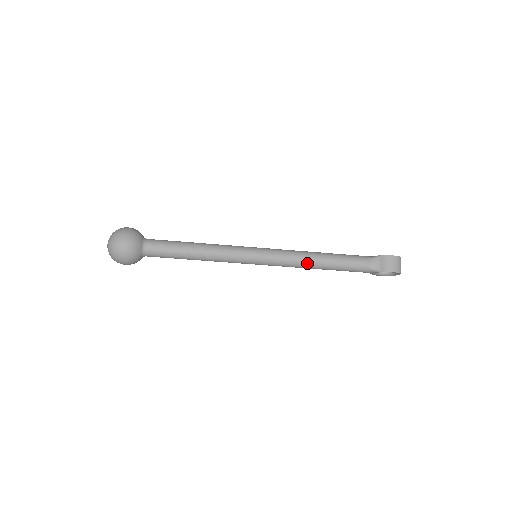
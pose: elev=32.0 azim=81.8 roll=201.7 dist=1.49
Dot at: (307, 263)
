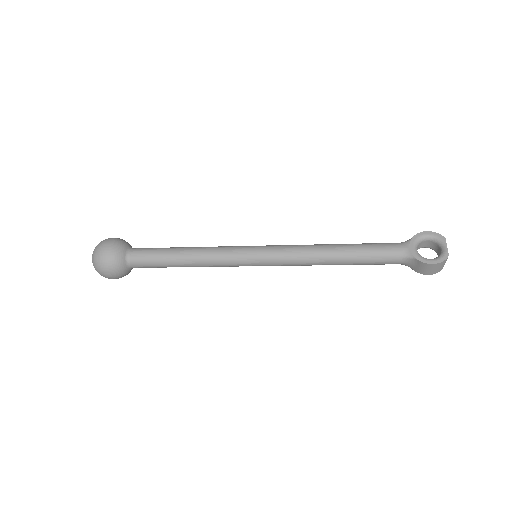
Dot at: occluded
